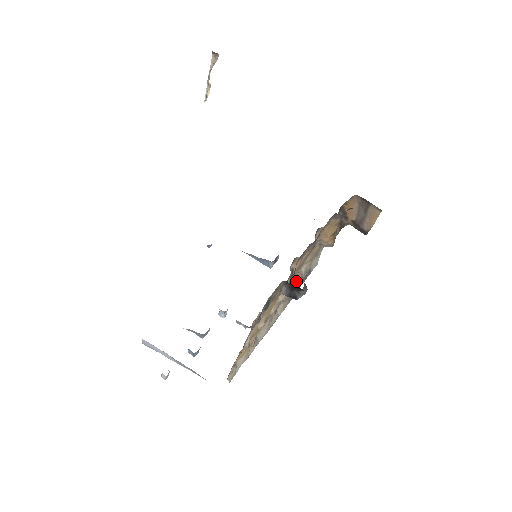
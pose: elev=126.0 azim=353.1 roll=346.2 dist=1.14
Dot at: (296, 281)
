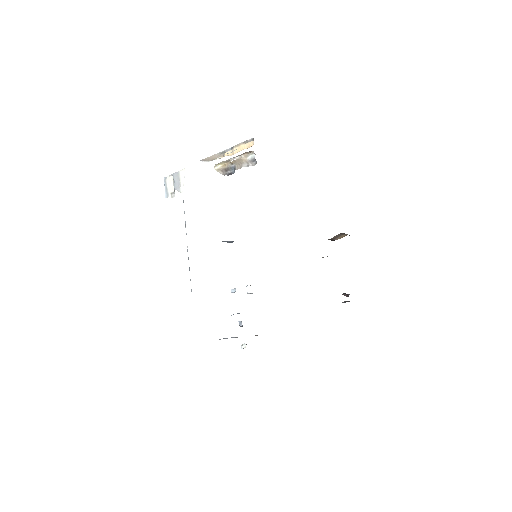
Dot at: occluded
